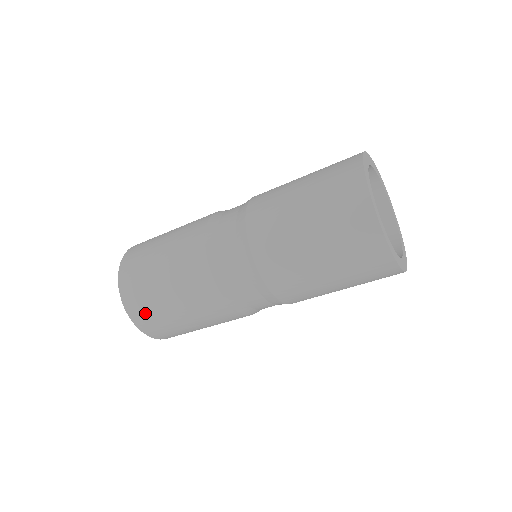
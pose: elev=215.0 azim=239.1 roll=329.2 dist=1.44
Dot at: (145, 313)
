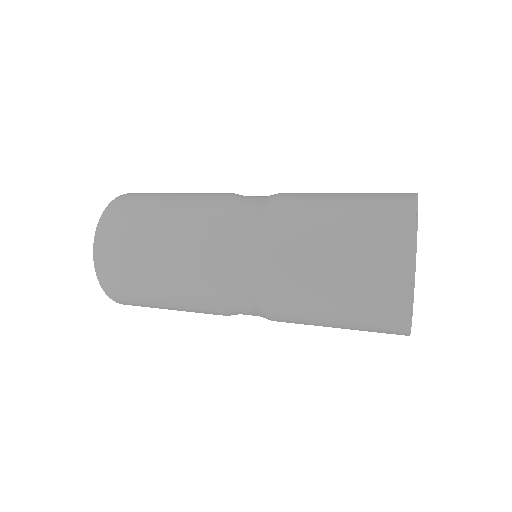
Dot at: occluded
